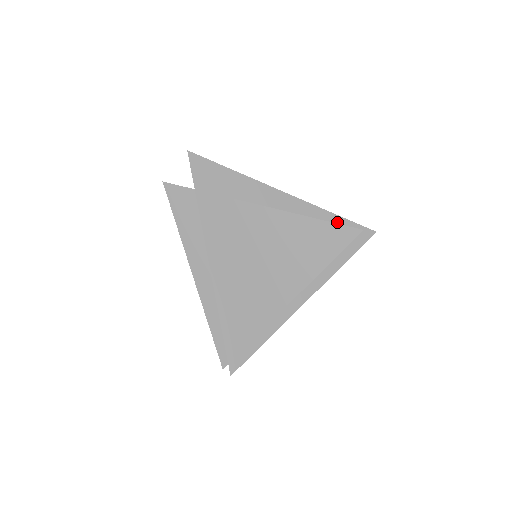
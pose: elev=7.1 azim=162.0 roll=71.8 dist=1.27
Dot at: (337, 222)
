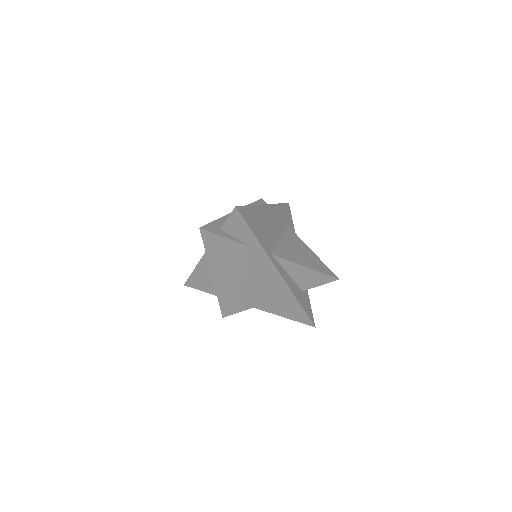
Dot at: (307, 295)
